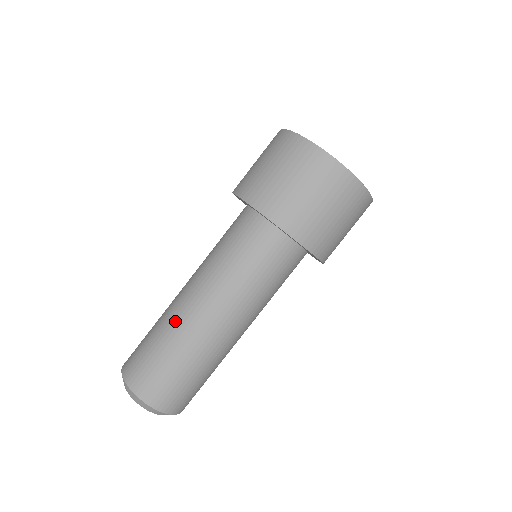
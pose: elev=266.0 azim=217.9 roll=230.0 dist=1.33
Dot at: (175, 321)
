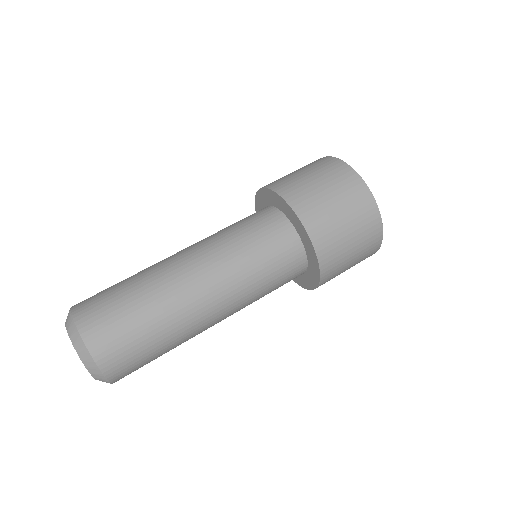
Dot at: occluded
